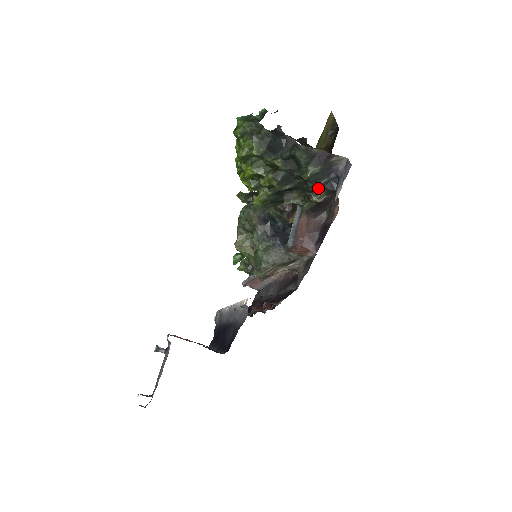
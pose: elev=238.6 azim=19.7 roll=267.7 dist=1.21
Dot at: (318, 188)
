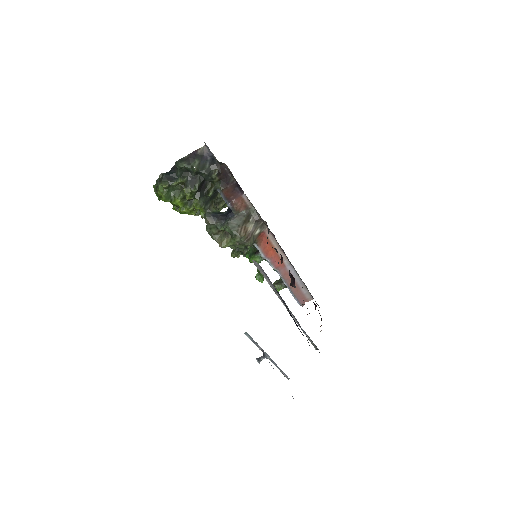
Dot at: (209, 170)
